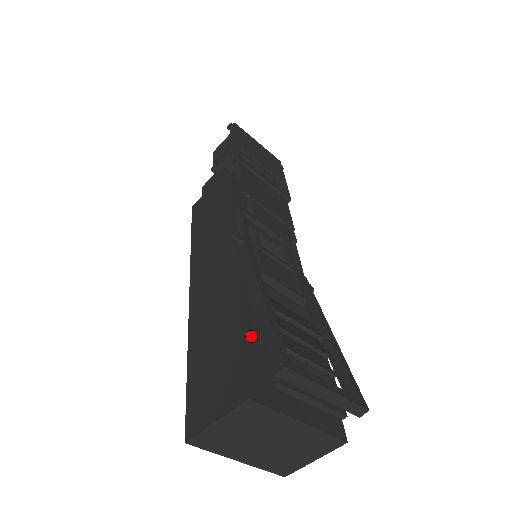
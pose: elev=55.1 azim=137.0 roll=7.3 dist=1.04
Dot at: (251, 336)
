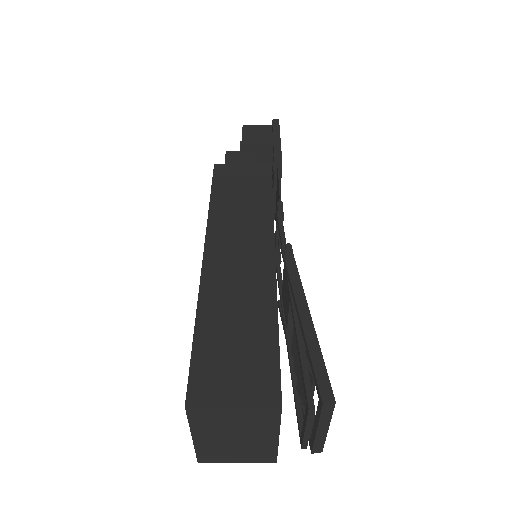
Dot at: occluded
